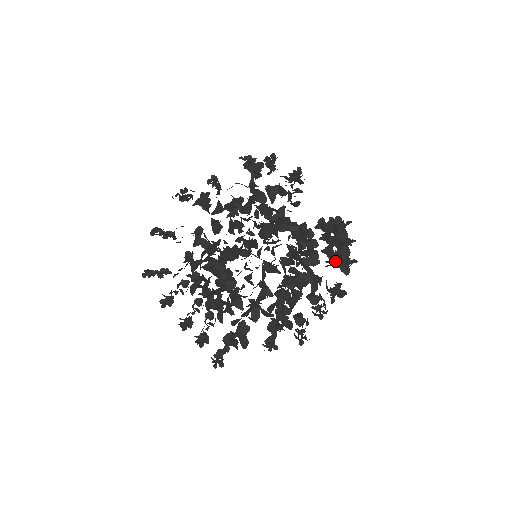
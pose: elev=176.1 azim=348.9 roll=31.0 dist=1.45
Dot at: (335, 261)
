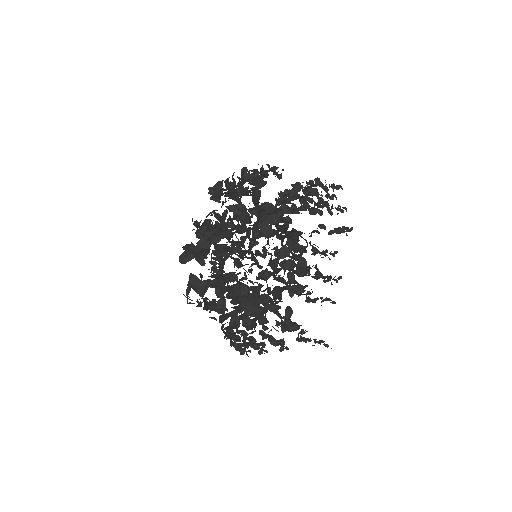
Dot at: (298, 213)
